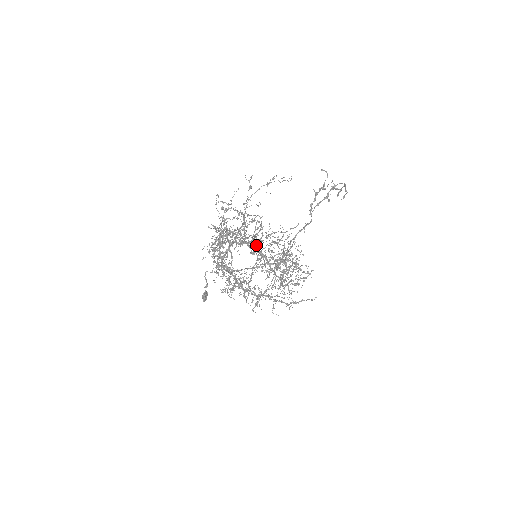
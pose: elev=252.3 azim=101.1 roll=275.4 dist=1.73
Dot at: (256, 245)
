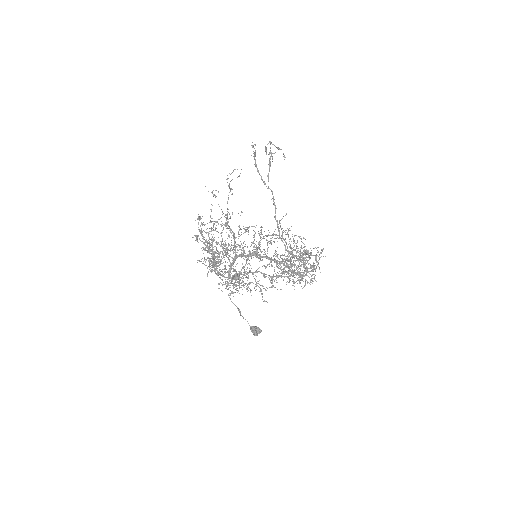
Dot at: (213, 224)
